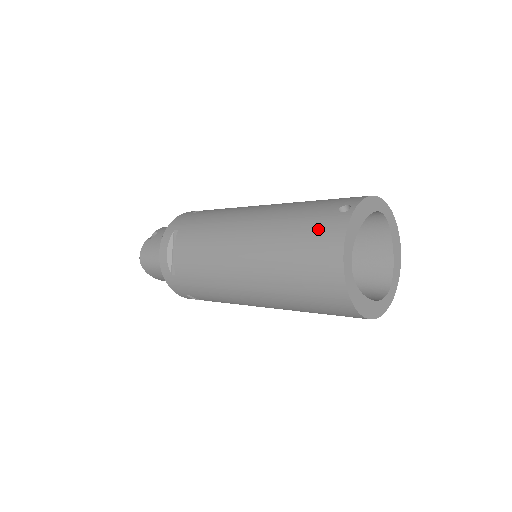
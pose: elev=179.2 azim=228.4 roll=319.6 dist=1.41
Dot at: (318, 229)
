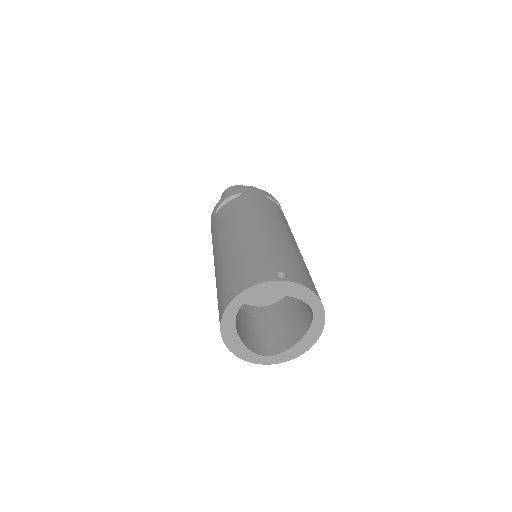
Dot at: (257, 268)
